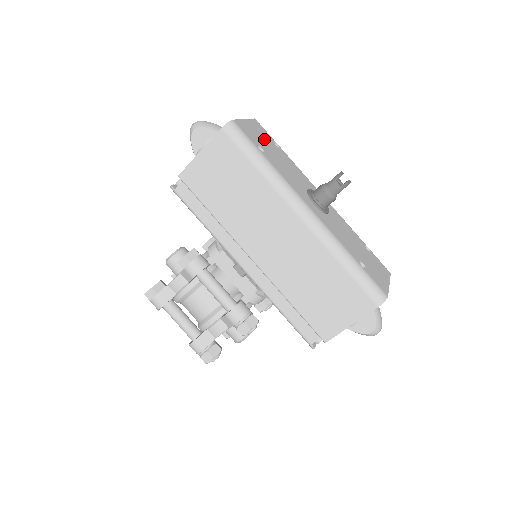
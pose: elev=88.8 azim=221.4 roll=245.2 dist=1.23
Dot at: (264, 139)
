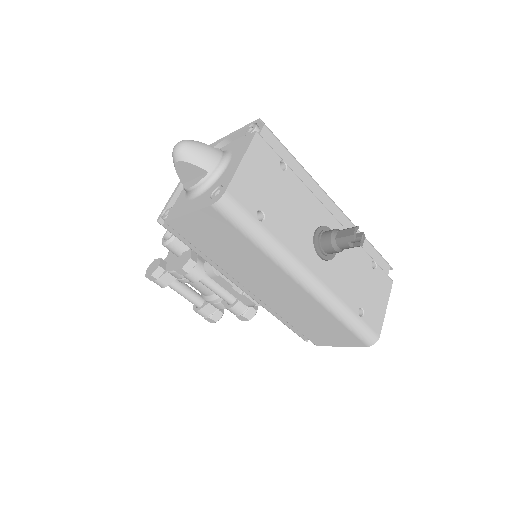
Dot at: (267, 178)
